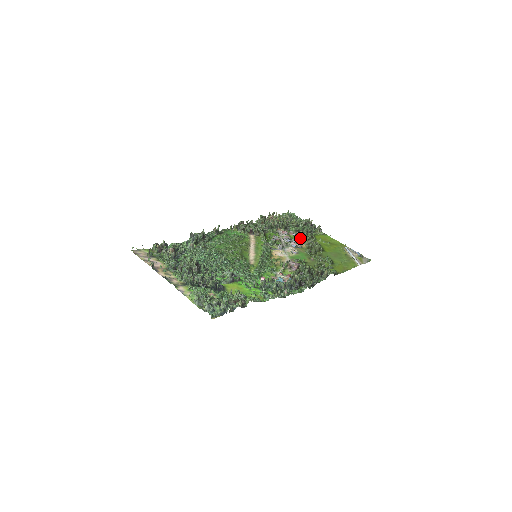
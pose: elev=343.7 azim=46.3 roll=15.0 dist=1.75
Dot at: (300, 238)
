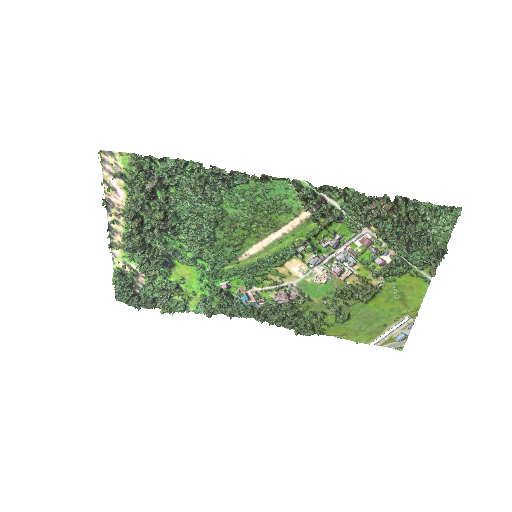
Dot at: (373, 264)
